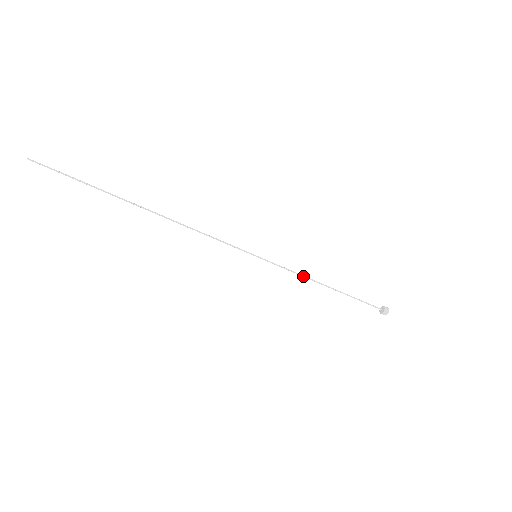
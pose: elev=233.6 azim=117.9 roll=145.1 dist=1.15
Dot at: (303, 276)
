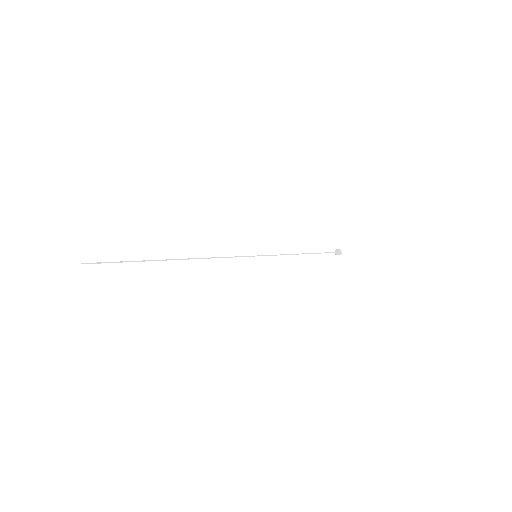
Dot at: occluded
